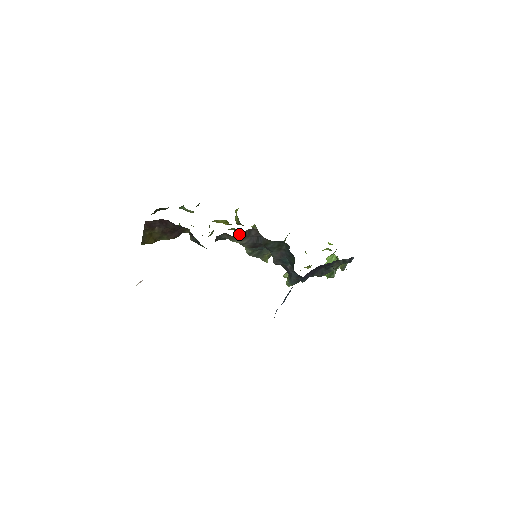
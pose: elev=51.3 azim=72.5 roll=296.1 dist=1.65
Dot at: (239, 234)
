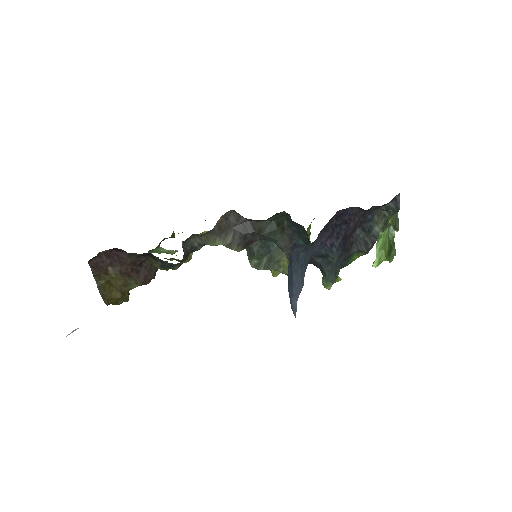
Dot at: occluded
